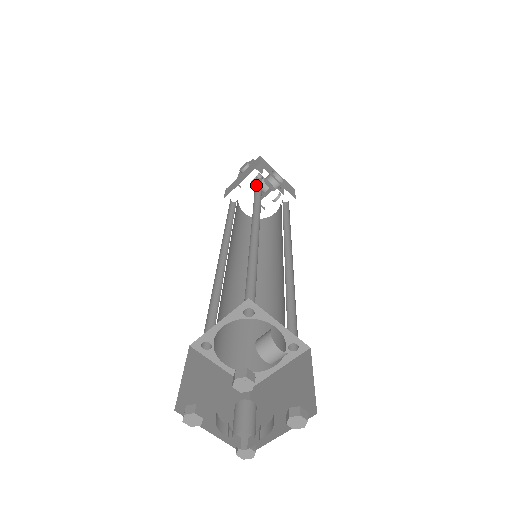
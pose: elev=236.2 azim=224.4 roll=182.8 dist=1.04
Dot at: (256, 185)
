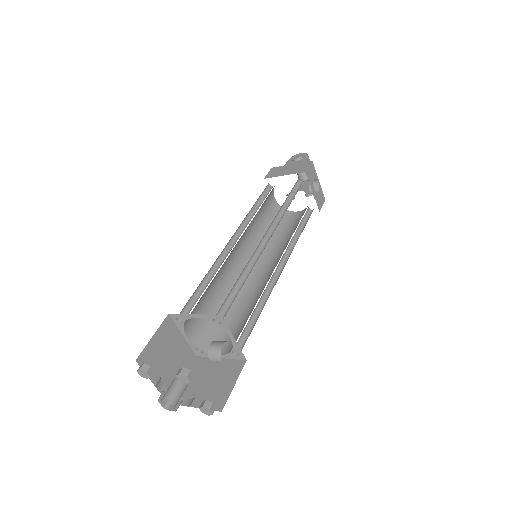
Dot at: (293, 189)
